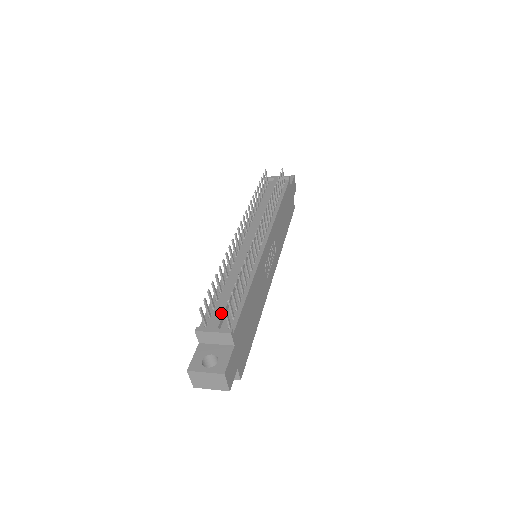
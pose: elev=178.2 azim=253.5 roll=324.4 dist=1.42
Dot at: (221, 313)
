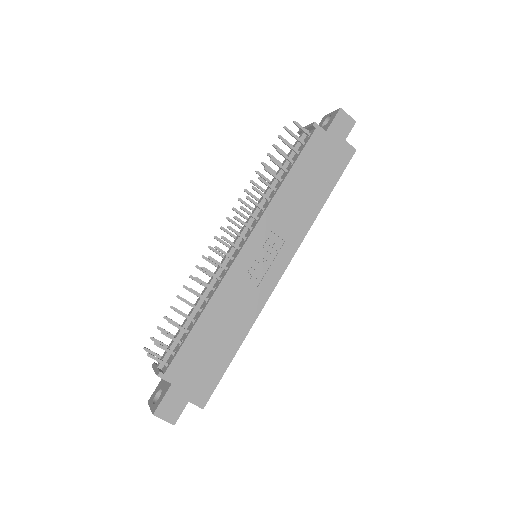
Dot at: occluded
